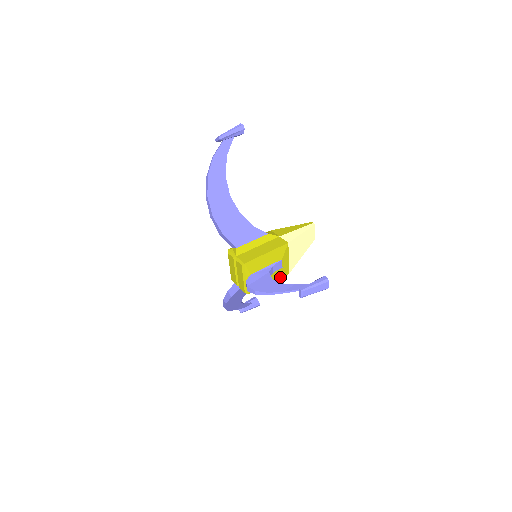
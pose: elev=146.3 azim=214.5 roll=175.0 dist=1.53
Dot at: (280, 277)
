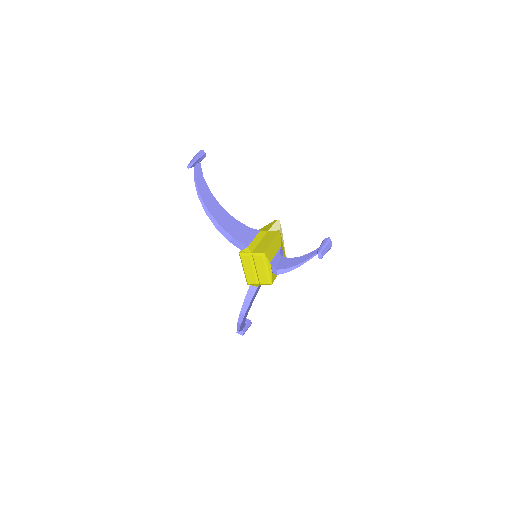
Dot at: occluded
